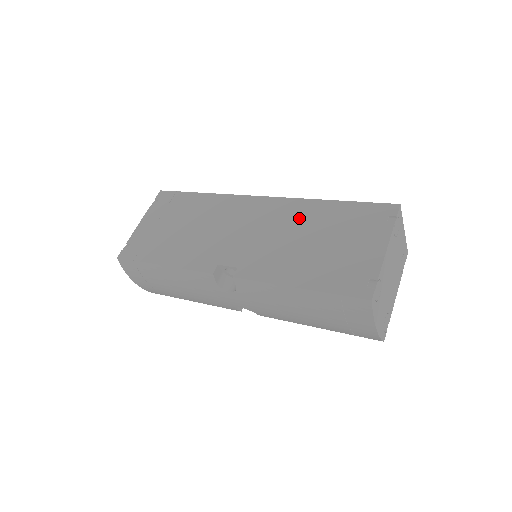
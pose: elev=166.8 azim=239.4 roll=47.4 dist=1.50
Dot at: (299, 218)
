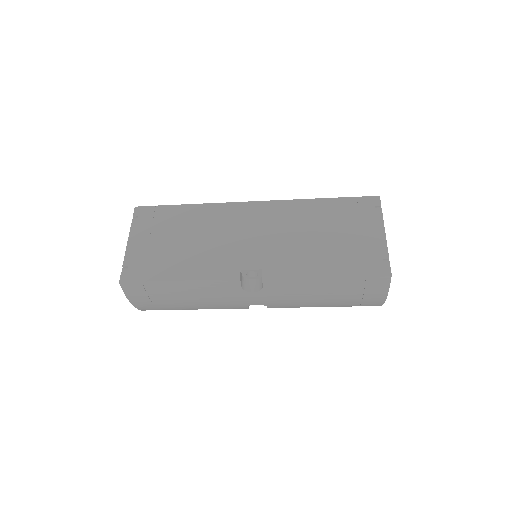
Dot at: (300, 217)
